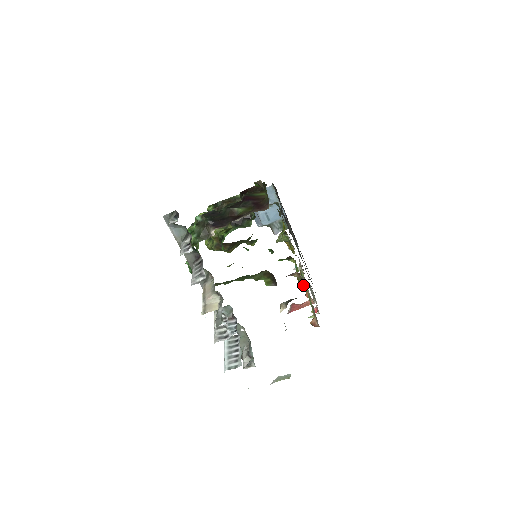
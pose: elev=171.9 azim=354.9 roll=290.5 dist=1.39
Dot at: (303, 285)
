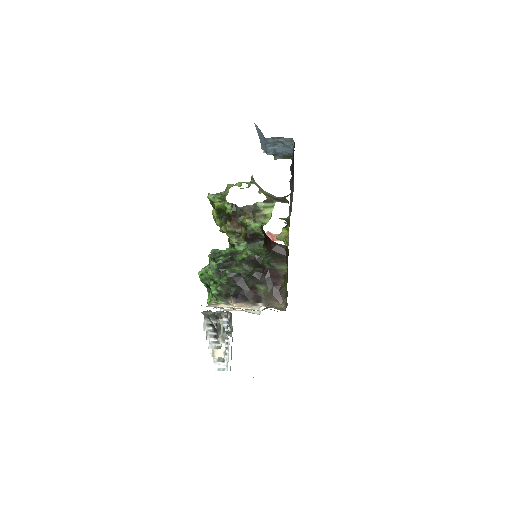
Dot at: occluded
